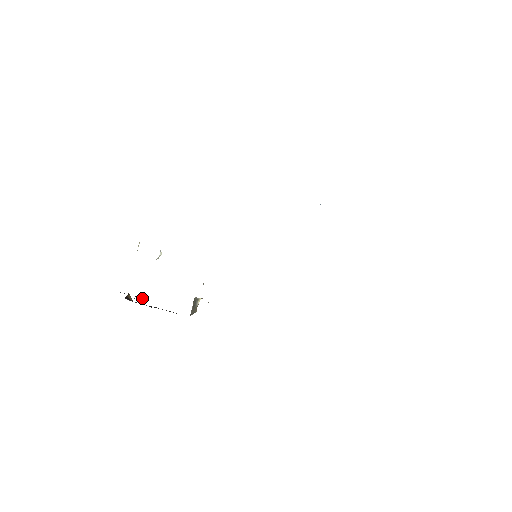
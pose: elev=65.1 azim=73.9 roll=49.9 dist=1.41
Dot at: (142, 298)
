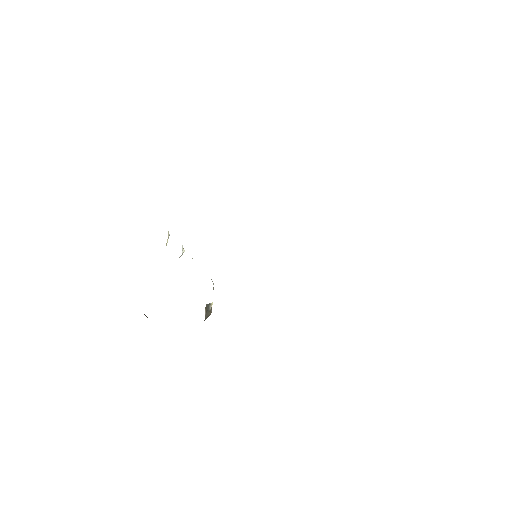
Dot at: occluded
